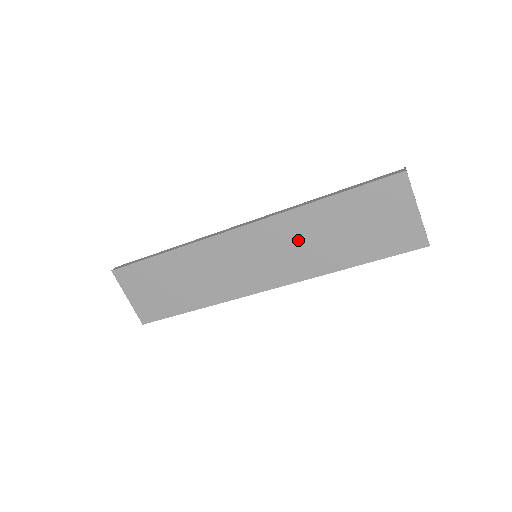
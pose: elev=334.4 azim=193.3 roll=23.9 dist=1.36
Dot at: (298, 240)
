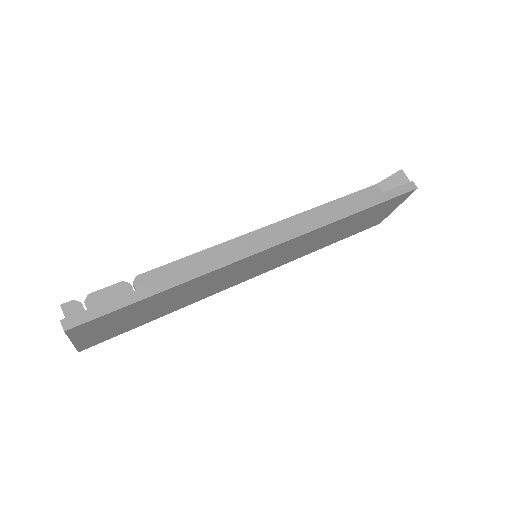
Dot at: (310, 242)
